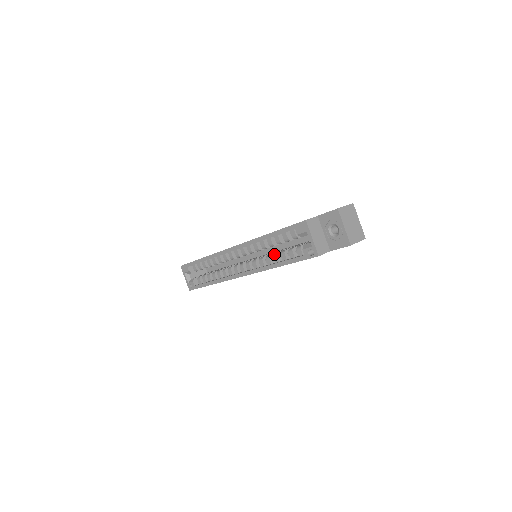
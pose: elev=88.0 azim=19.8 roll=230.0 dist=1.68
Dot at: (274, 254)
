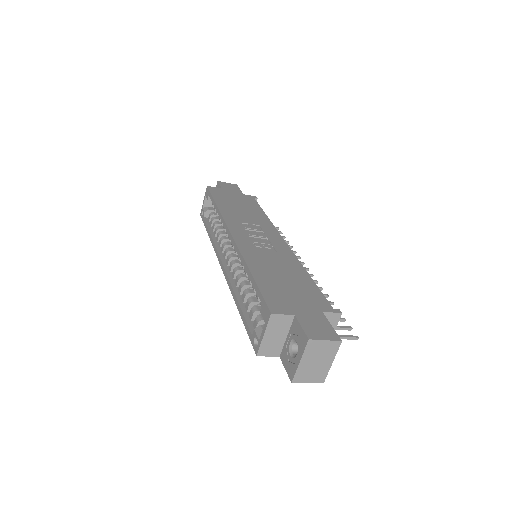
Dot at: (246, 290)
